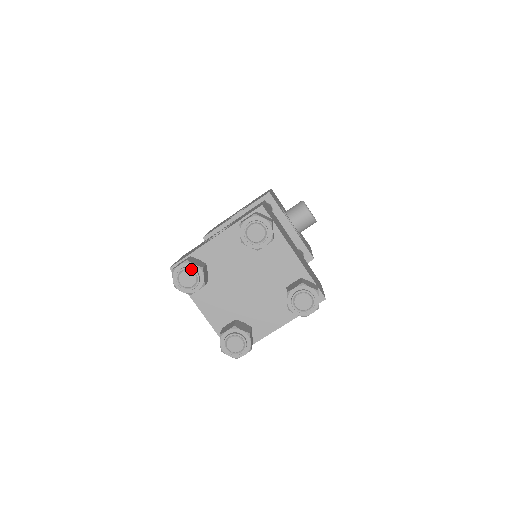
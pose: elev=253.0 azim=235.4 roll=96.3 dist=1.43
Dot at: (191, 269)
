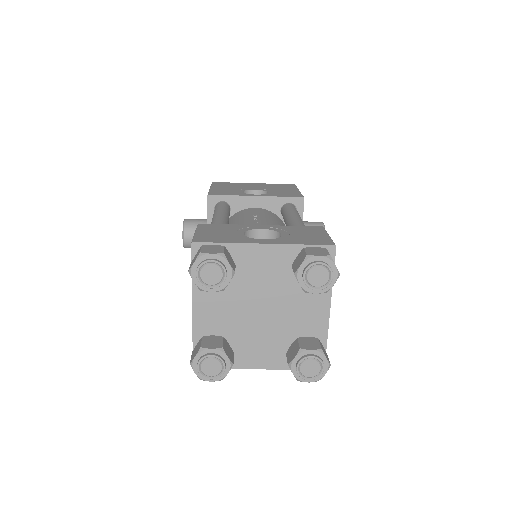
Dot at: (223, 267)
